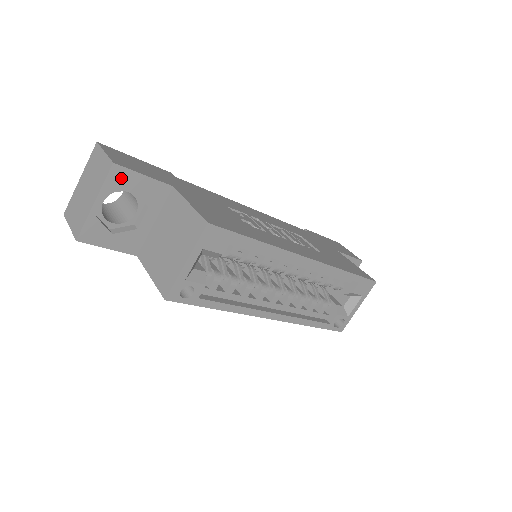
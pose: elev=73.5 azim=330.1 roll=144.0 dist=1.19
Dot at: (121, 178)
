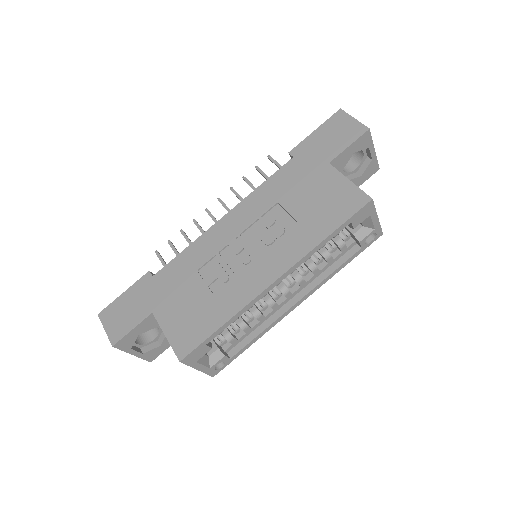
Dot at: (125, 342)
